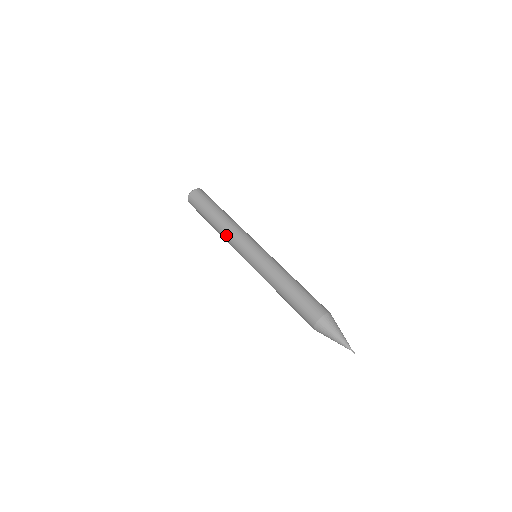
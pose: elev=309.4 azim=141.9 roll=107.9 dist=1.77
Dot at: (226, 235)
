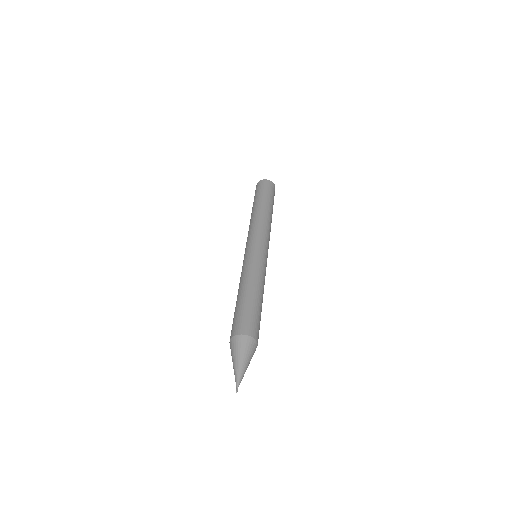
Dot at: (249, 227)
